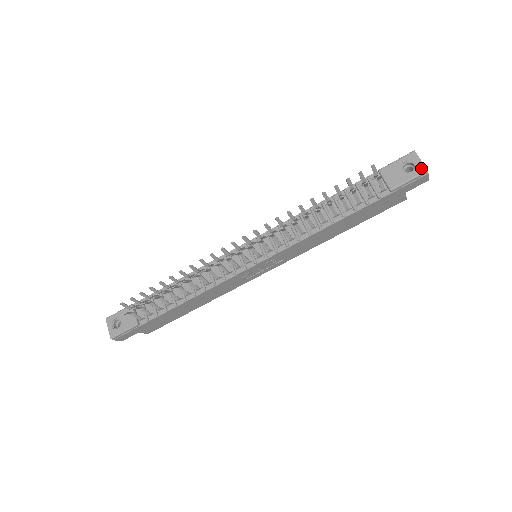
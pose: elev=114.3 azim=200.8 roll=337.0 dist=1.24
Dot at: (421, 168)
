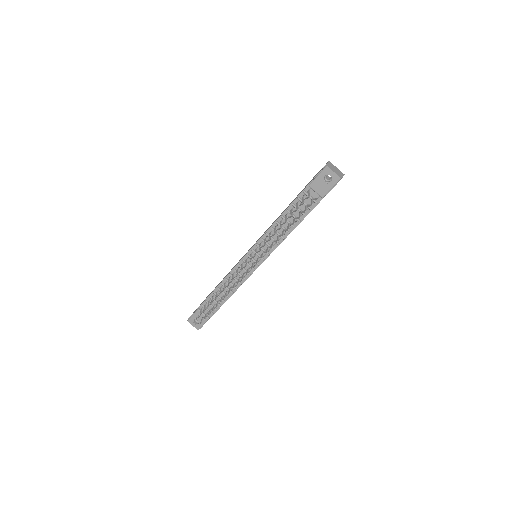
Dot at: (336, 178)
